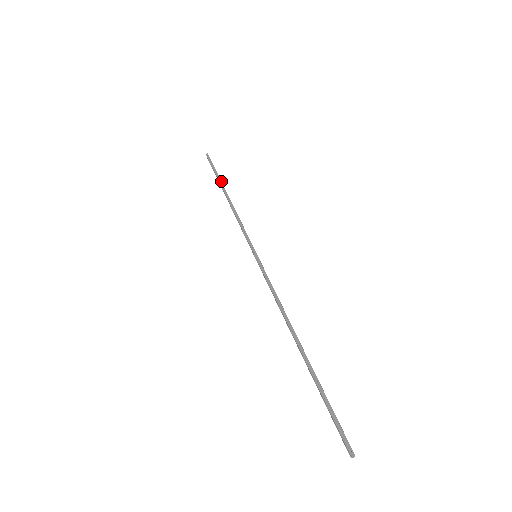
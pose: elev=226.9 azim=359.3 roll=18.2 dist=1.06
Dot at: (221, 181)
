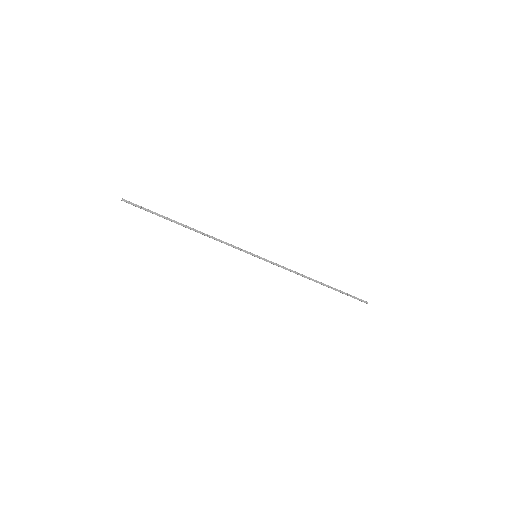
Dot at: (170, 219)
